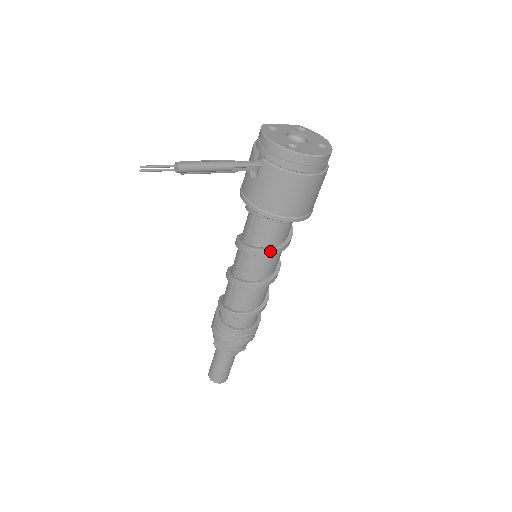
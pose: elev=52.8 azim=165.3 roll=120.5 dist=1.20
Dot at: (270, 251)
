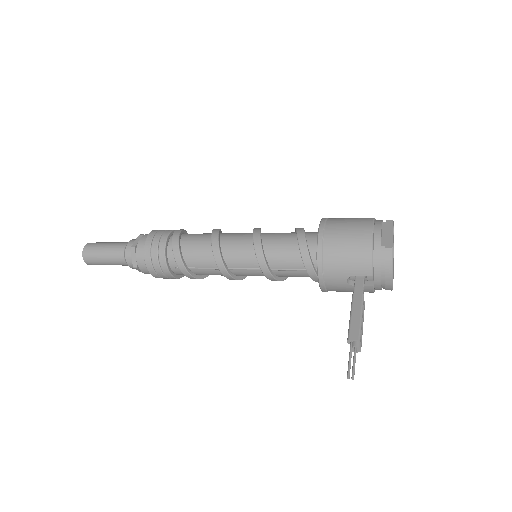
Dot at: (285, 278)
